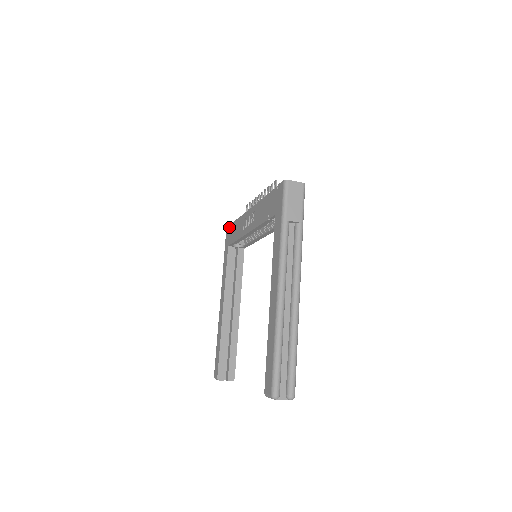
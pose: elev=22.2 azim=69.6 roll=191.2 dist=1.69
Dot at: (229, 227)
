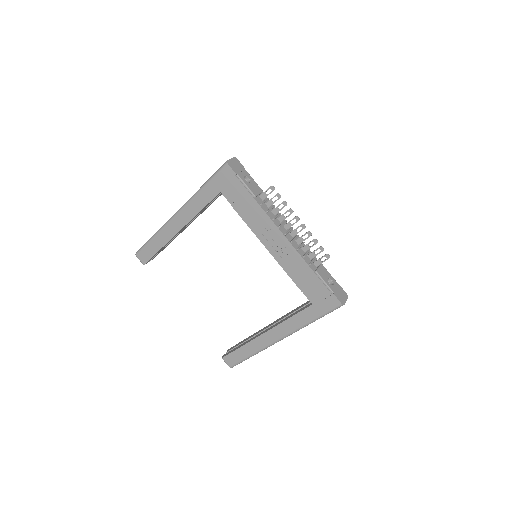
Dot at: (234, 178)
